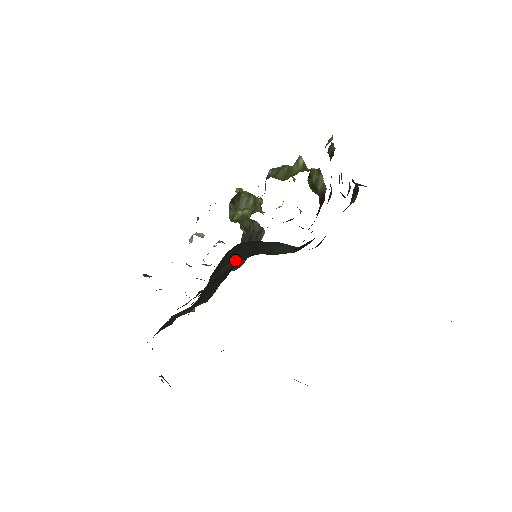
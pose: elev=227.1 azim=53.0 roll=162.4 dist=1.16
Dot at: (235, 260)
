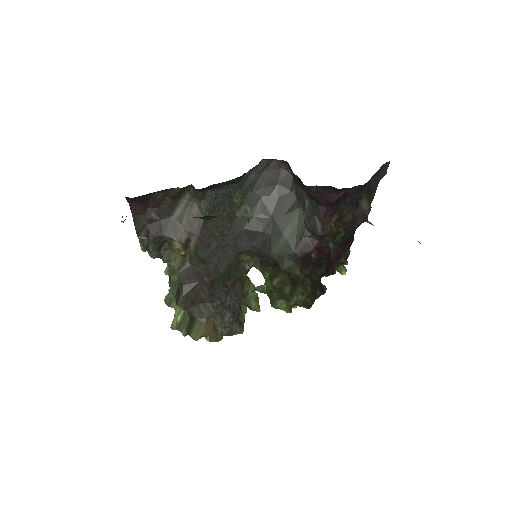
Dot at: (254, 214)
